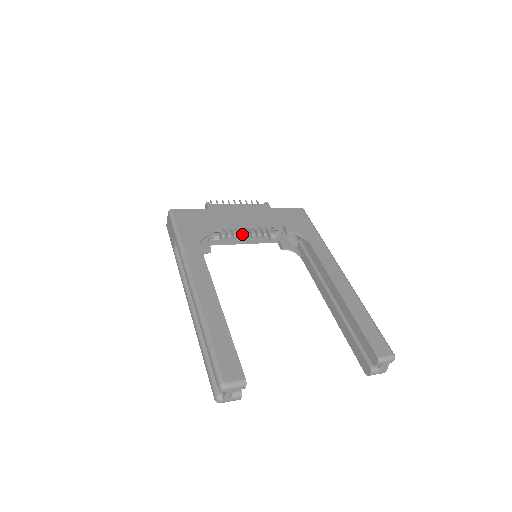
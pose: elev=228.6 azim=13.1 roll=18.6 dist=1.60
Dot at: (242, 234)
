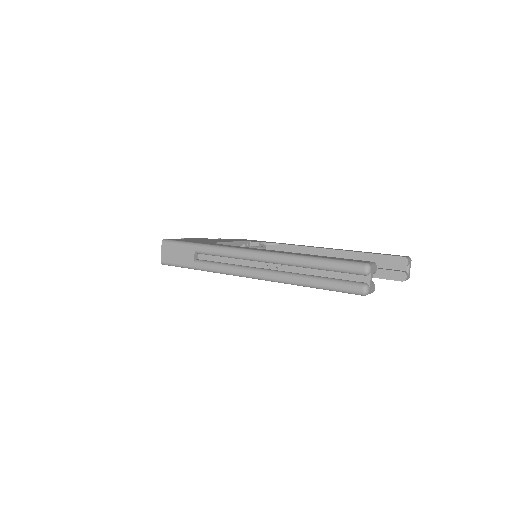
Dot at: occluded
